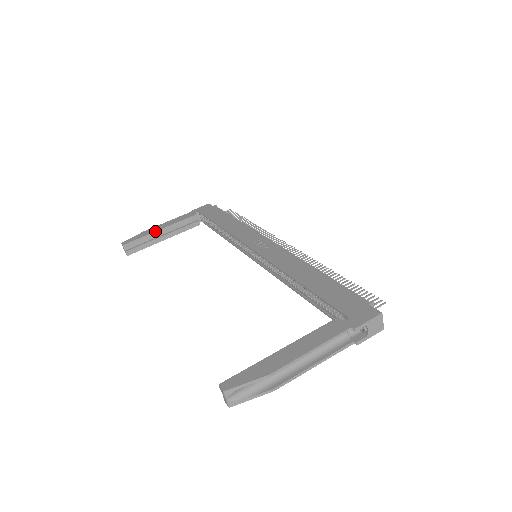
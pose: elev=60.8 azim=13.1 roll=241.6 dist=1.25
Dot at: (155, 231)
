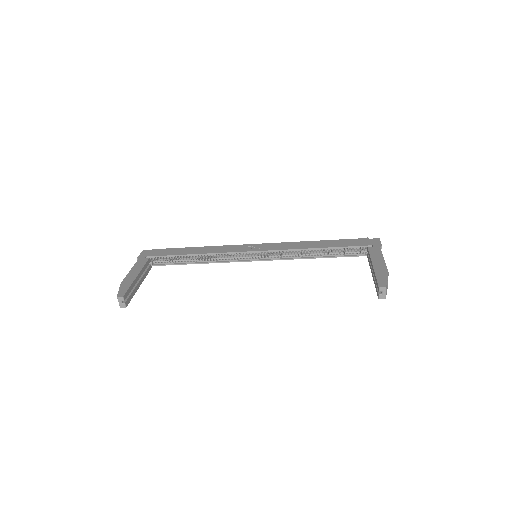
Dot at: (135, 278)
